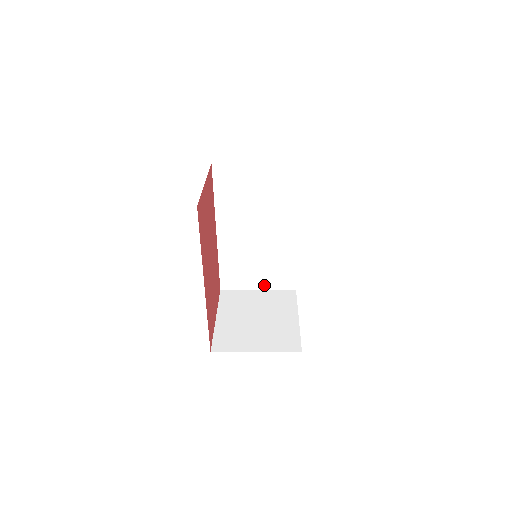
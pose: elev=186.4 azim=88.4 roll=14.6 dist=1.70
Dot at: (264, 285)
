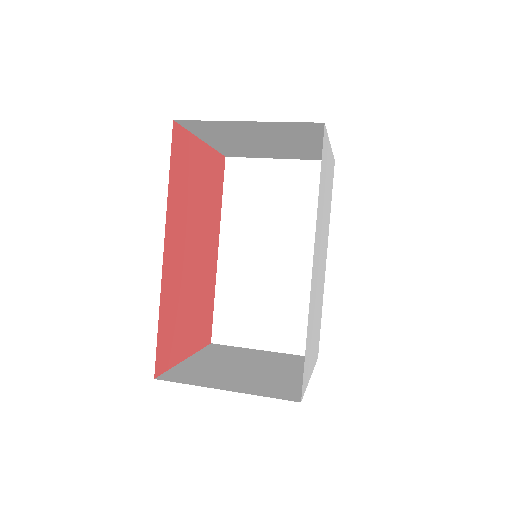
Dot at: (272, 343)
